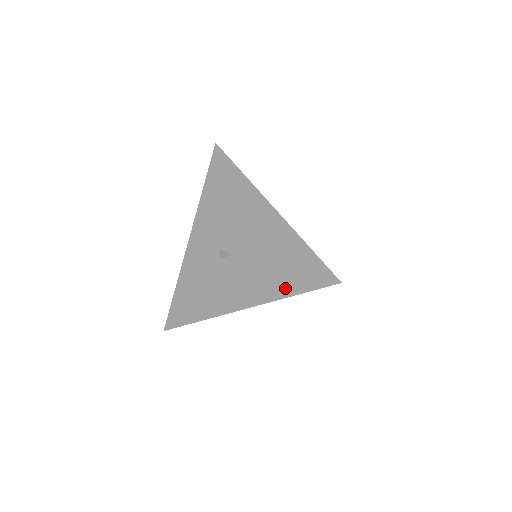
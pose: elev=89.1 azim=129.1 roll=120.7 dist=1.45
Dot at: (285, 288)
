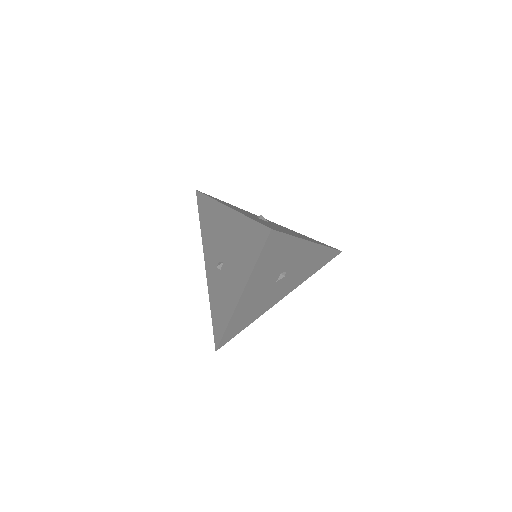
Dot at: (250, 261)
